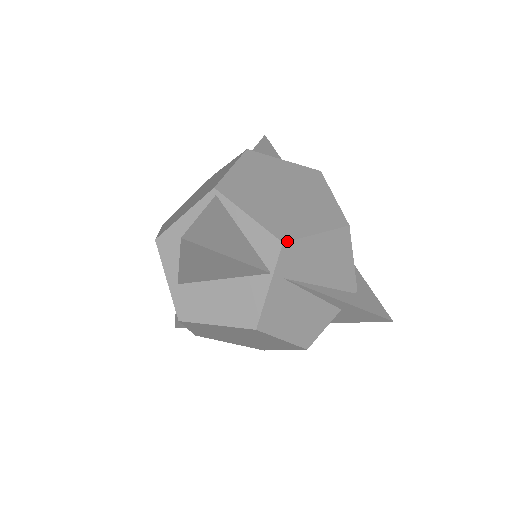
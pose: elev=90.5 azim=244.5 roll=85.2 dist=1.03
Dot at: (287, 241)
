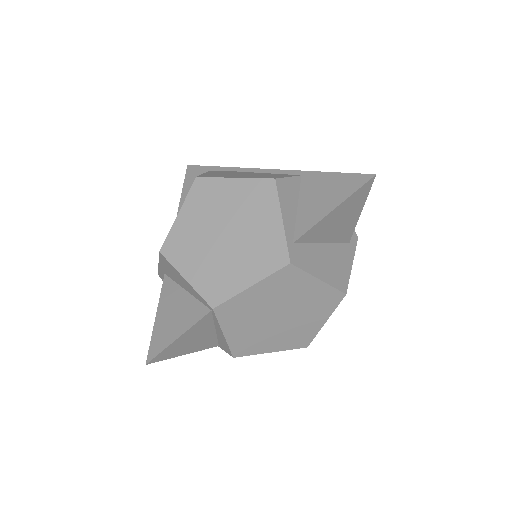
Dot at: occluded
